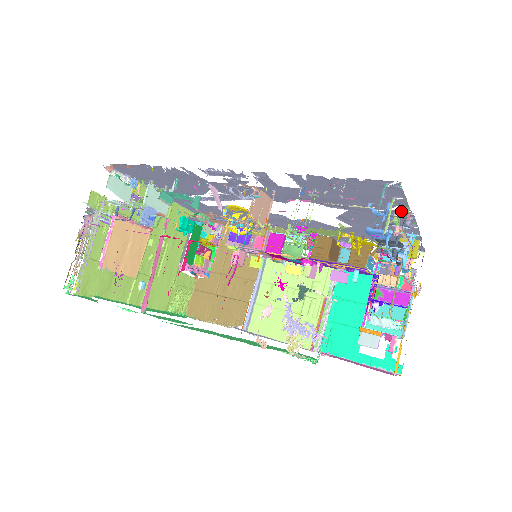
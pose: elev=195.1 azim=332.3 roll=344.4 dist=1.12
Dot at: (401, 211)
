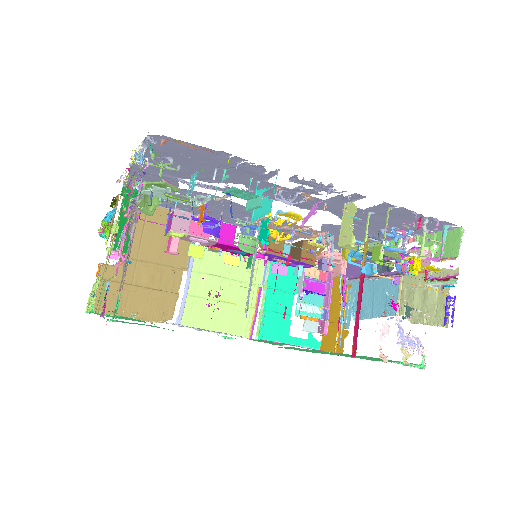
Dot at: occluded
